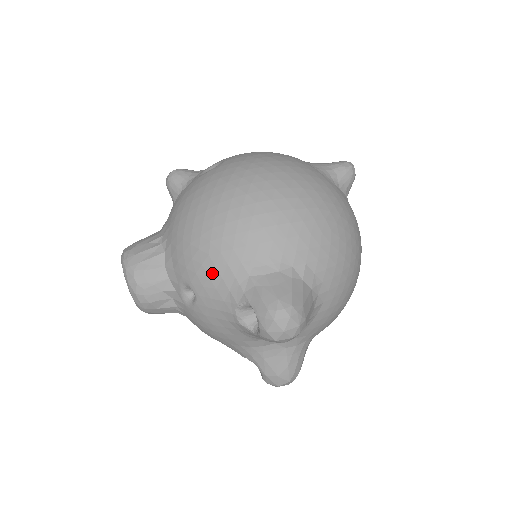
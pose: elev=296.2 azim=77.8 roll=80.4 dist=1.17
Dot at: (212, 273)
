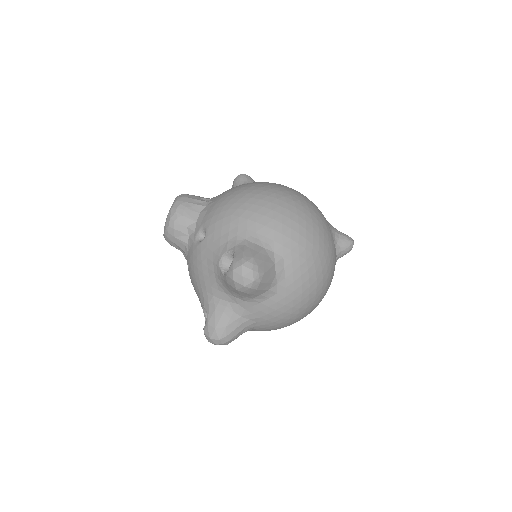
Dot at: (225, 226)
